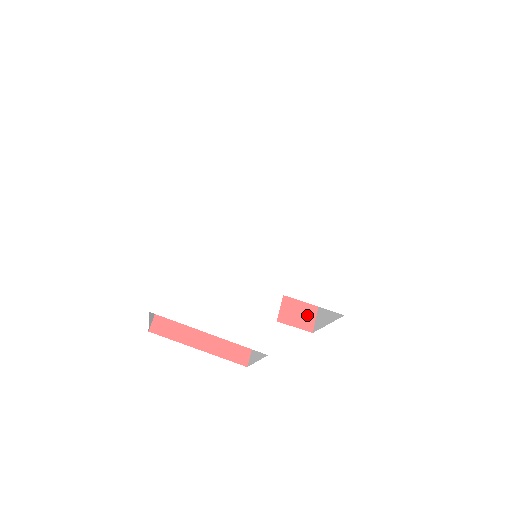
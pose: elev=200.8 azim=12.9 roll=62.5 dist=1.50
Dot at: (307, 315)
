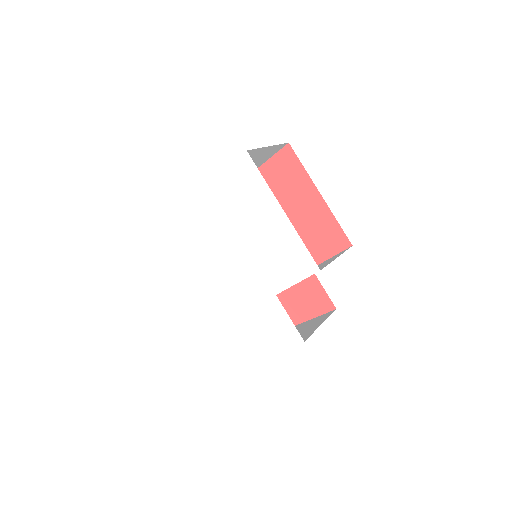
Dot at: (337, 237)
